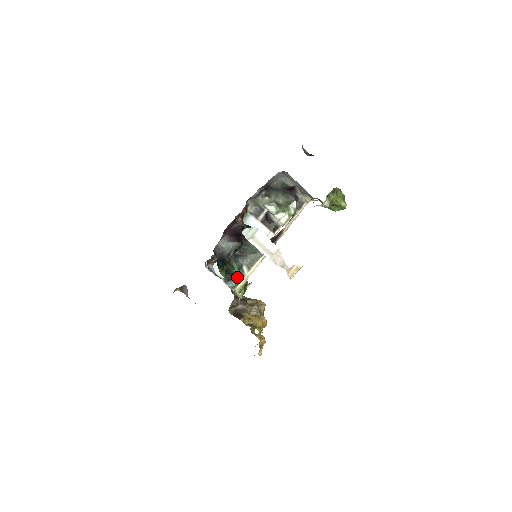
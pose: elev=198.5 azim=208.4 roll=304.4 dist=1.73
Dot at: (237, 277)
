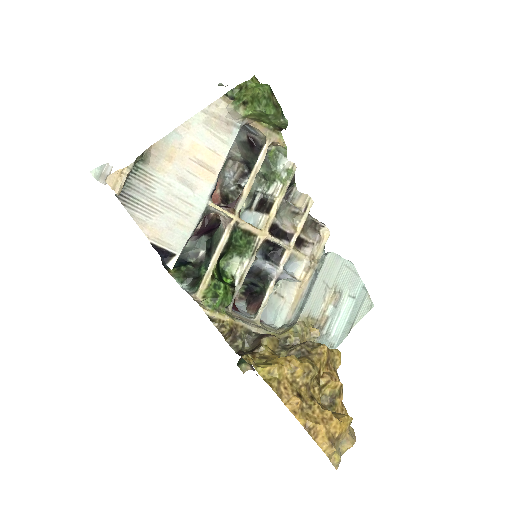
Dot at: (202, 278)
